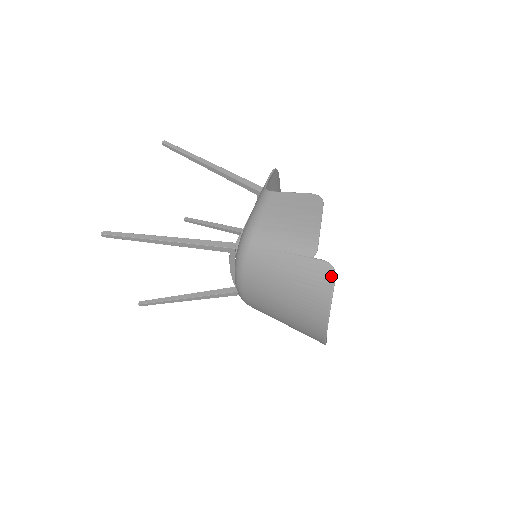
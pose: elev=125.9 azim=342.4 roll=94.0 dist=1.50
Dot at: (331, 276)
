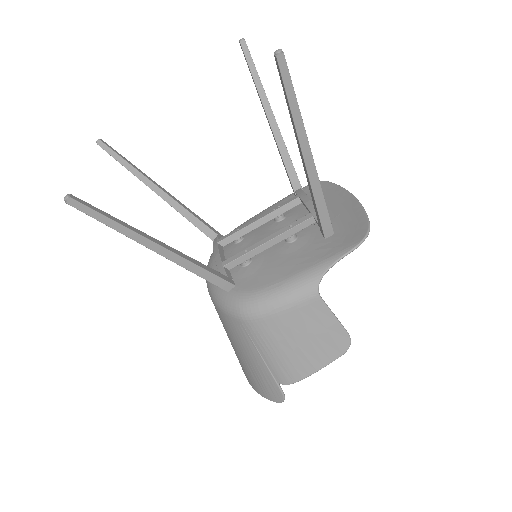
Dot at: (276, 400)
